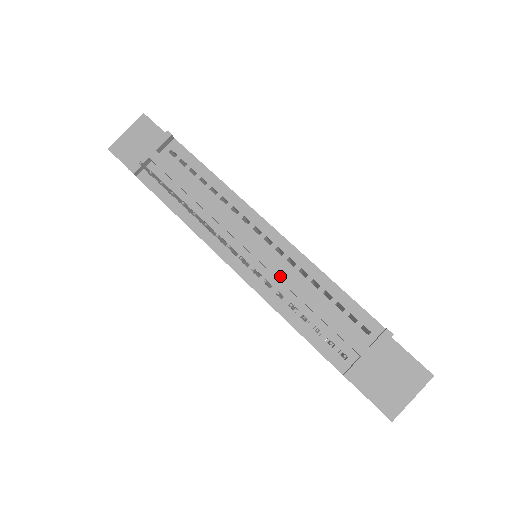
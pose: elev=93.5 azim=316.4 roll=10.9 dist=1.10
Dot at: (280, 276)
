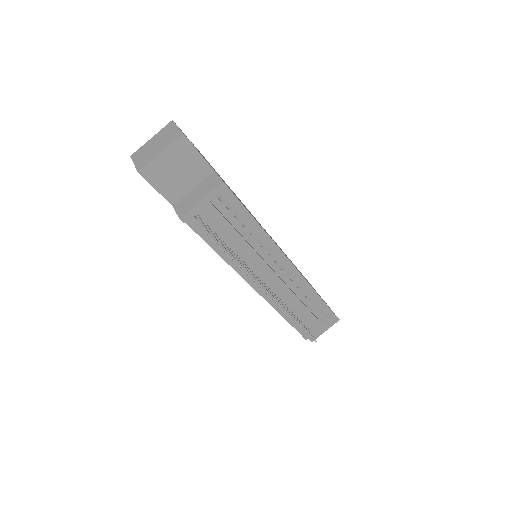
Dot at: (286, 294)
